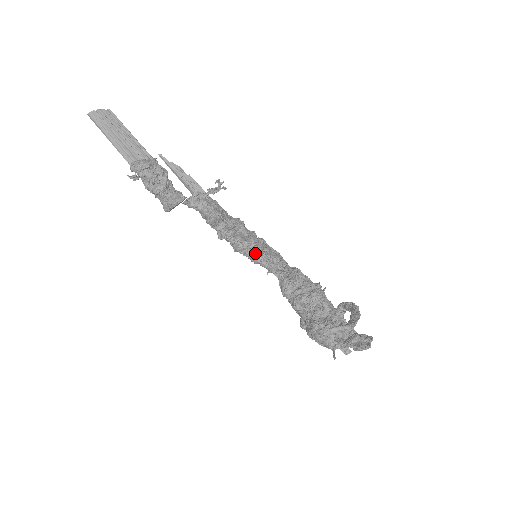
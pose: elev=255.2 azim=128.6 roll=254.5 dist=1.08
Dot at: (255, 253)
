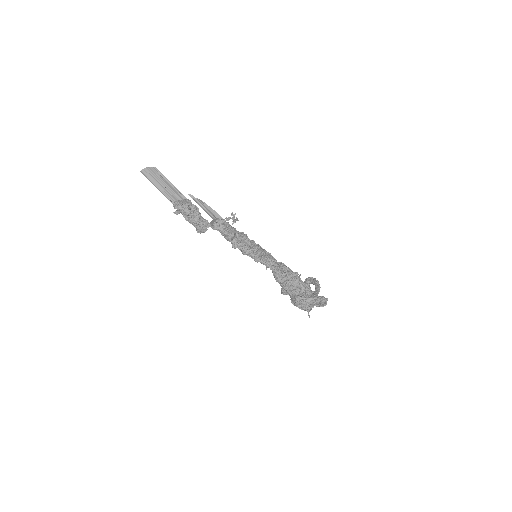
Dot at: (257, 256)
